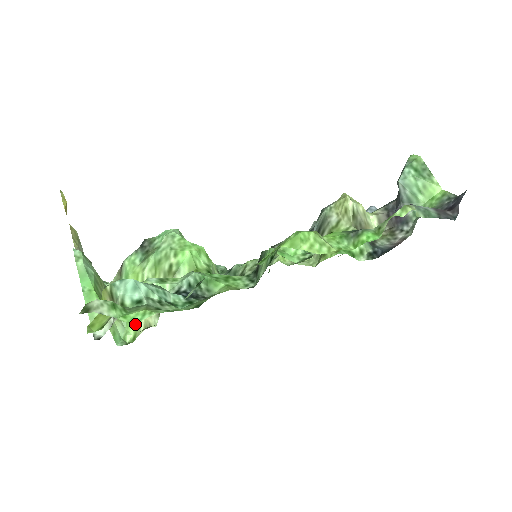
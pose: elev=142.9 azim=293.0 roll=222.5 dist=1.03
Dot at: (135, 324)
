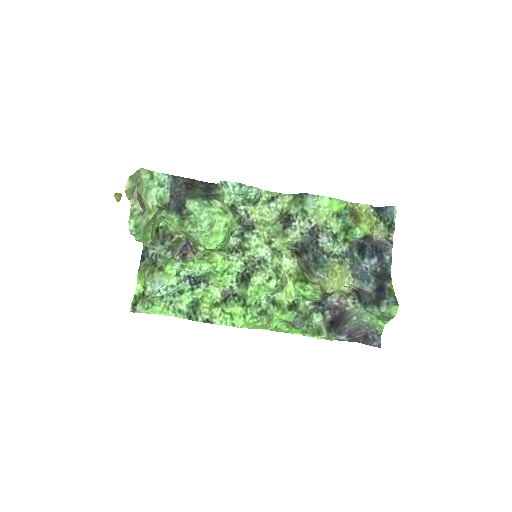
Dot at: occluded
